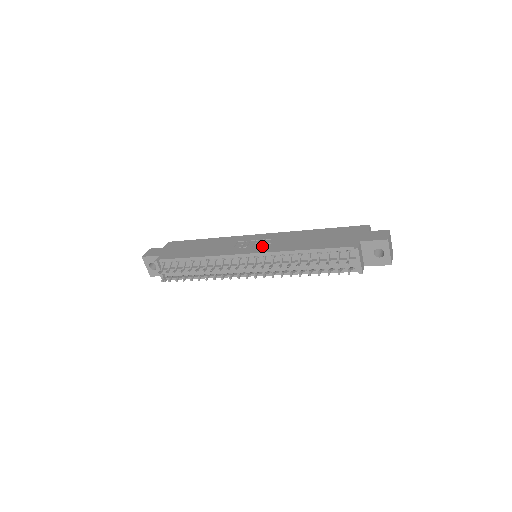
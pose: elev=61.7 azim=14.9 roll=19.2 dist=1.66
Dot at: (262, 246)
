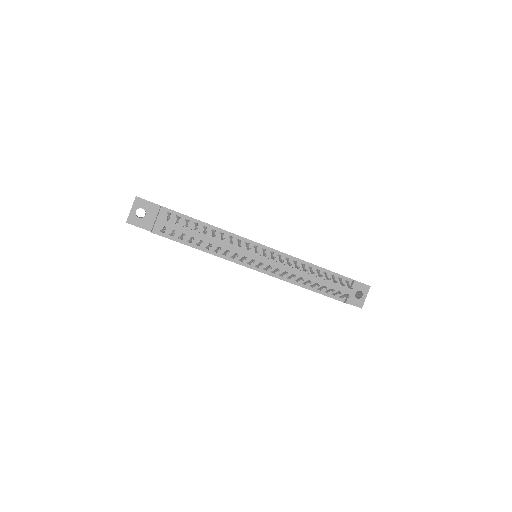
Dot at: occluded
